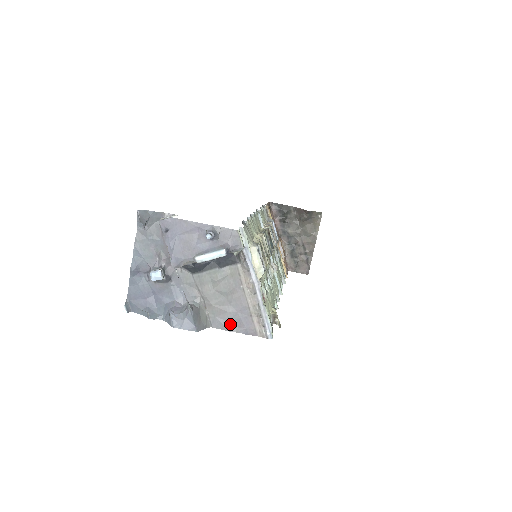
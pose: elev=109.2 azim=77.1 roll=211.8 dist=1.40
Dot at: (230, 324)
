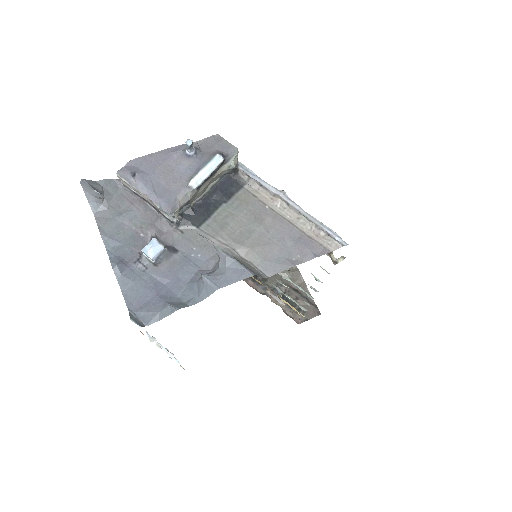
Dot at: (287, 258)
